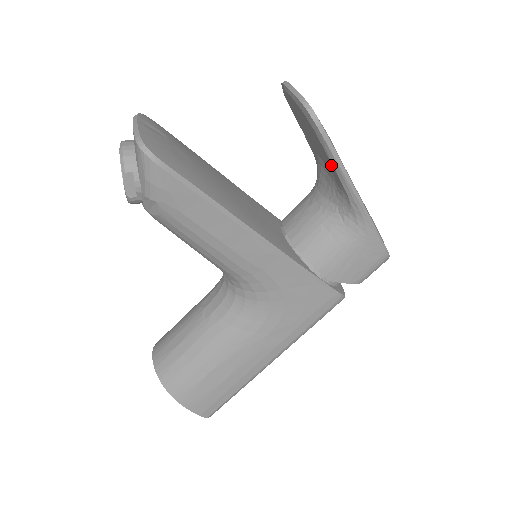
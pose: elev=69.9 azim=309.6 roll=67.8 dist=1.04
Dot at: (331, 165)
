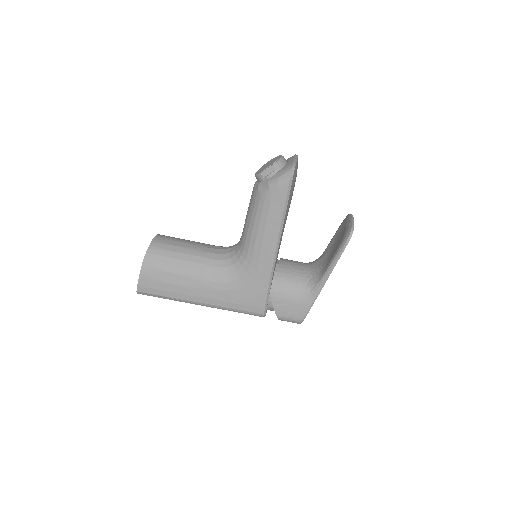
Dot at: (332, 259)
